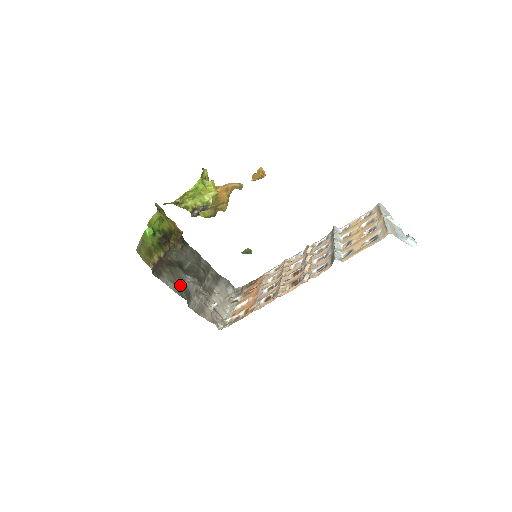
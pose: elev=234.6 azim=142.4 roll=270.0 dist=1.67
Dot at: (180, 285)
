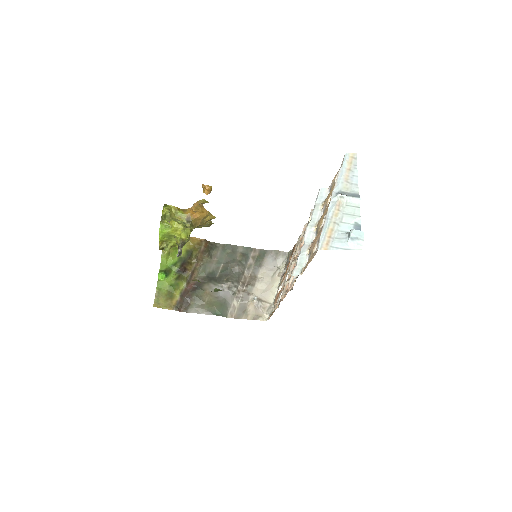
Dot at: (212, 302)
